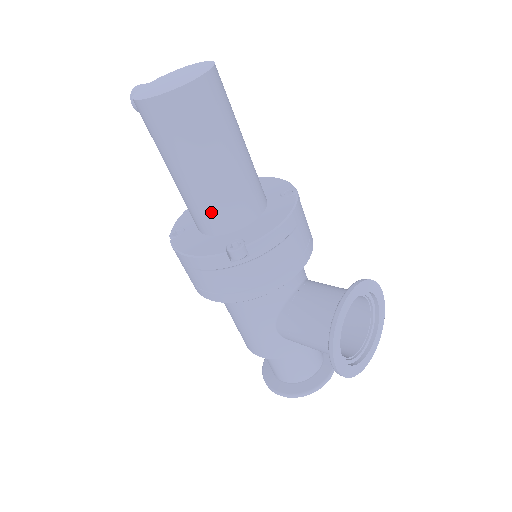
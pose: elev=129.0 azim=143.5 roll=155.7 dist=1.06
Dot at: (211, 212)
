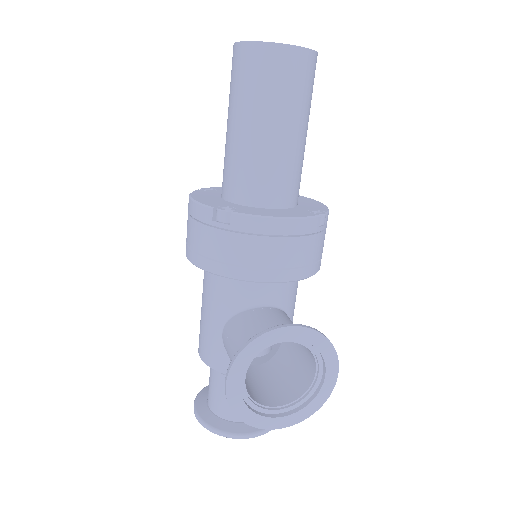
Dot at: (233, 174)
